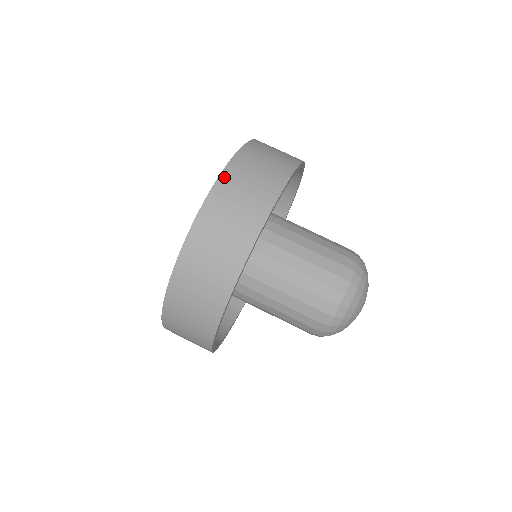
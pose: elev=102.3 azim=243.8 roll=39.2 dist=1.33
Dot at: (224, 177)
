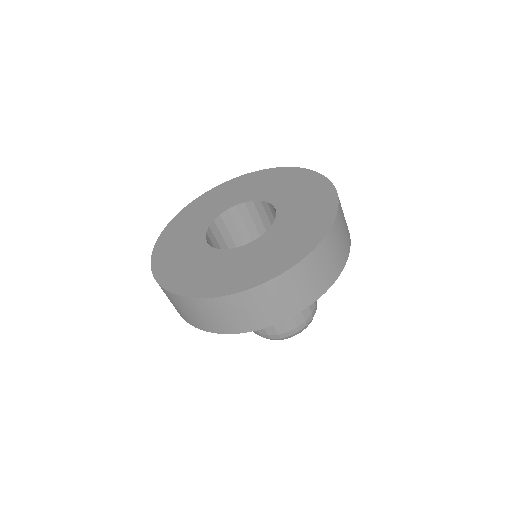
Dot at: (332, 230)
